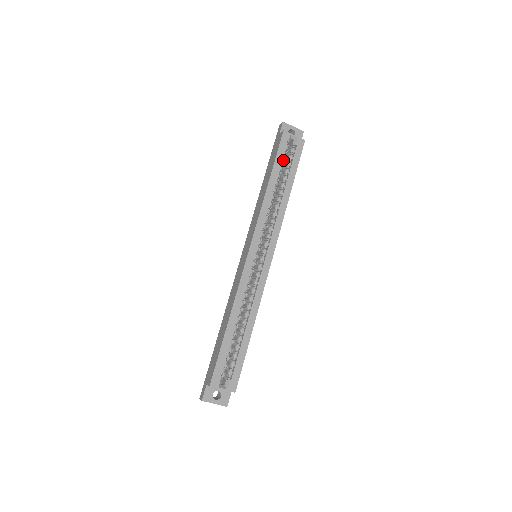
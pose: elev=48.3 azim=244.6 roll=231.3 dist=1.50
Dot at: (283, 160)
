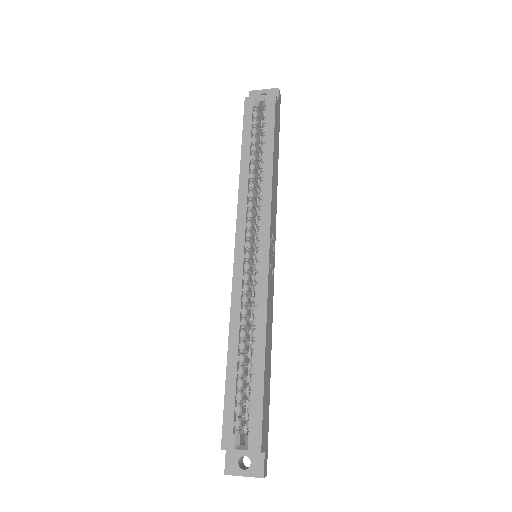
Dot at: (254, 129)
